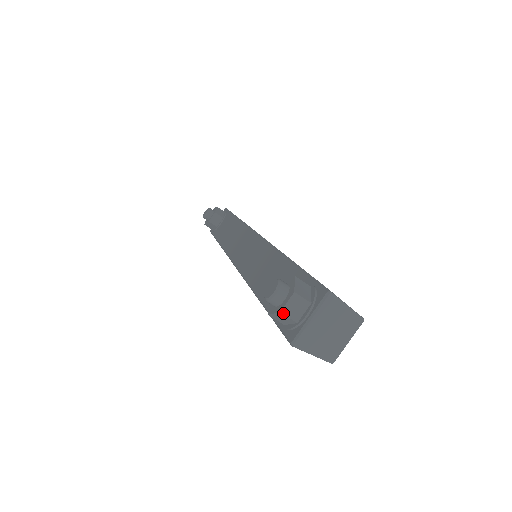
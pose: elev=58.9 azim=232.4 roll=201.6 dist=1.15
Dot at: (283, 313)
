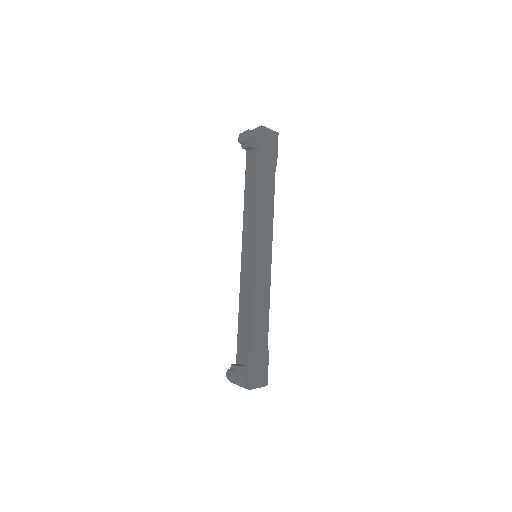
Dot at: (232, 382)
